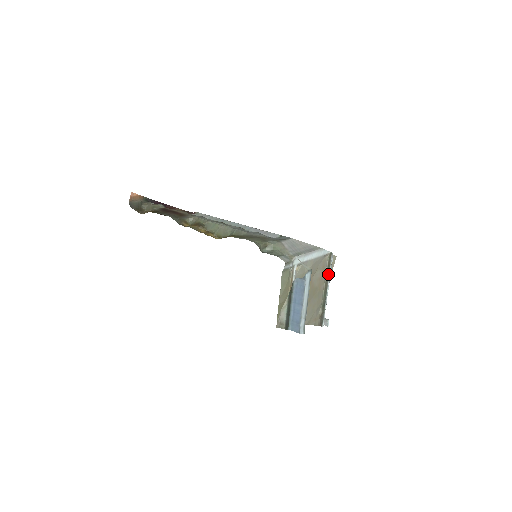
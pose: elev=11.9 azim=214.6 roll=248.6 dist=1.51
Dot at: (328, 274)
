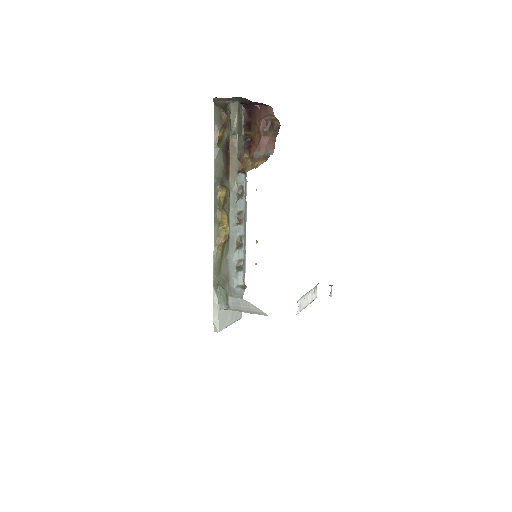
Dot at: occluded
